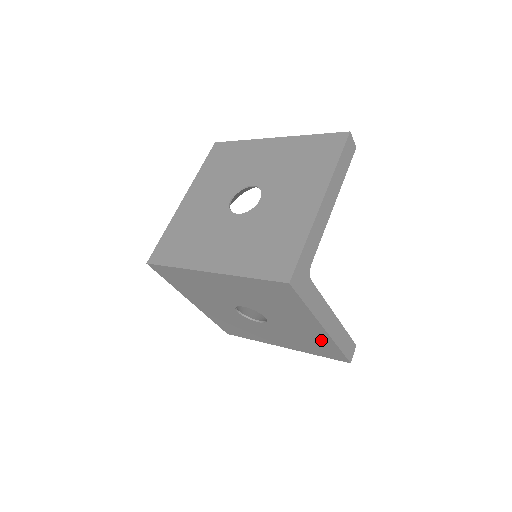
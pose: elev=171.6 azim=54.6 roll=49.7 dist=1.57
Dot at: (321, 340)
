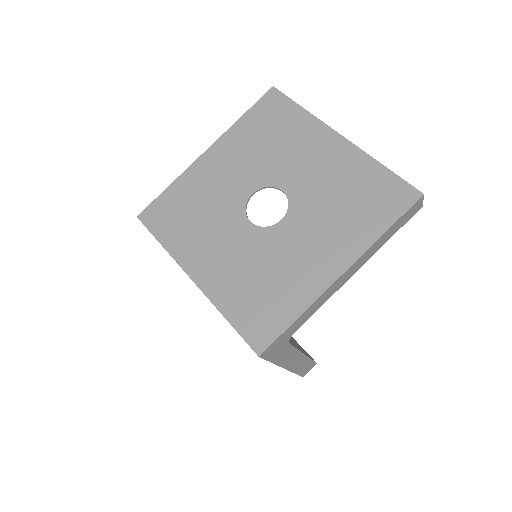
Dot at: occluded
